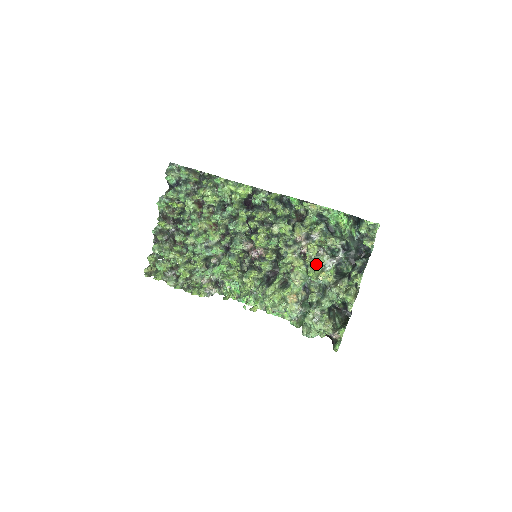
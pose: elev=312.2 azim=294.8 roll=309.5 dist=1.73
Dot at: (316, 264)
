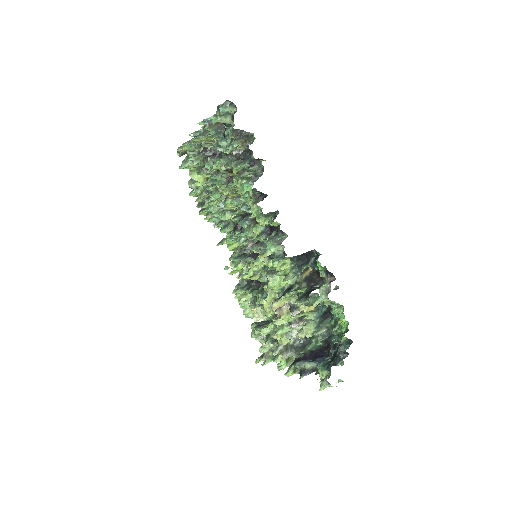
Dot at: (276, 332)
